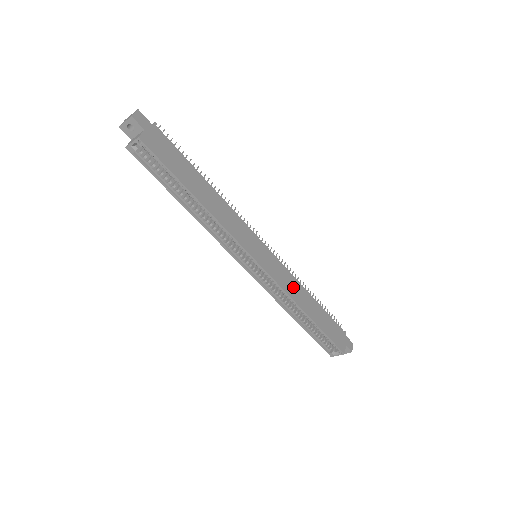
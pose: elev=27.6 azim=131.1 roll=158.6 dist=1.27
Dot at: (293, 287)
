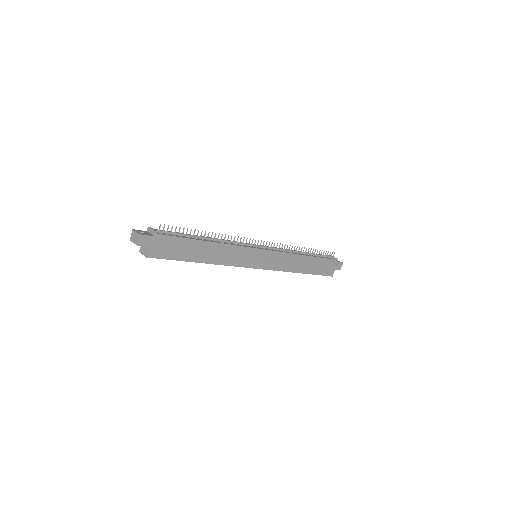
Dot at: (288, 262)
